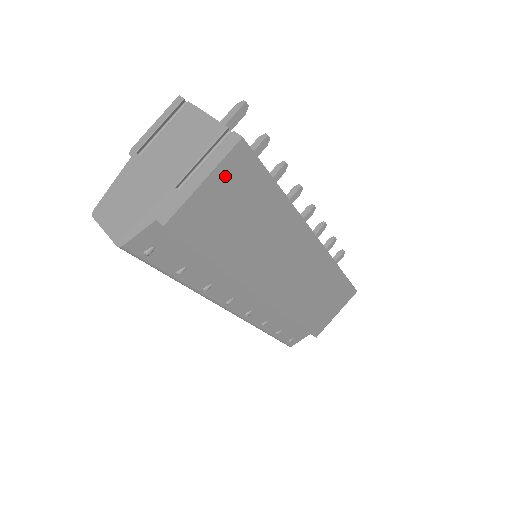
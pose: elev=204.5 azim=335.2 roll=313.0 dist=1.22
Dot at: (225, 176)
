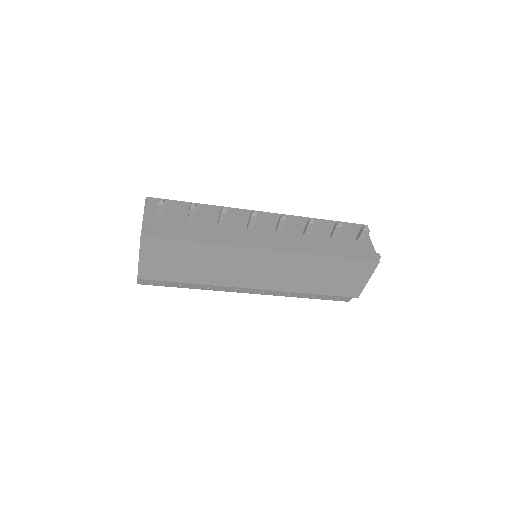
Dot at: (149, 252)
